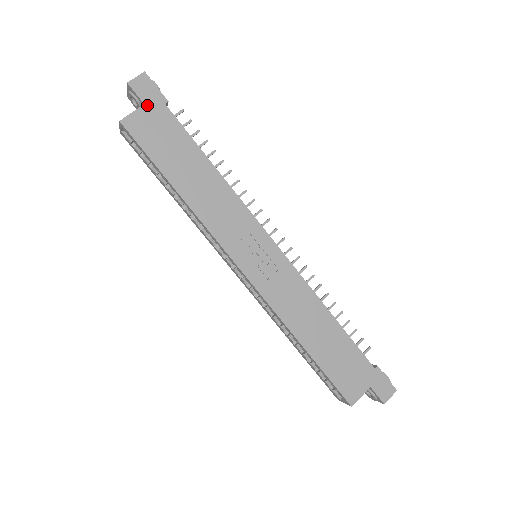
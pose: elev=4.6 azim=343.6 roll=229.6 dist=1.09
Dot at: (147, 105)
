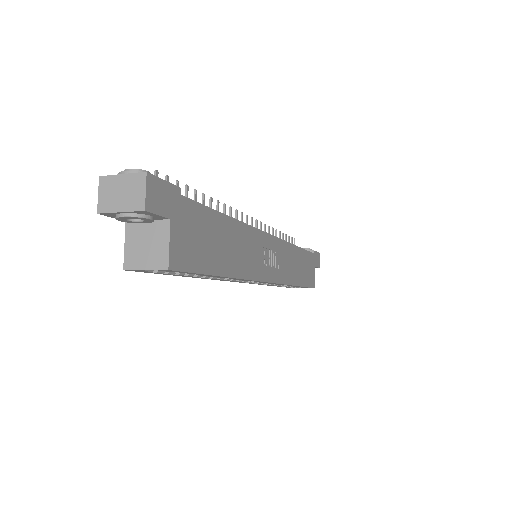
Dot at: (172, 217)
